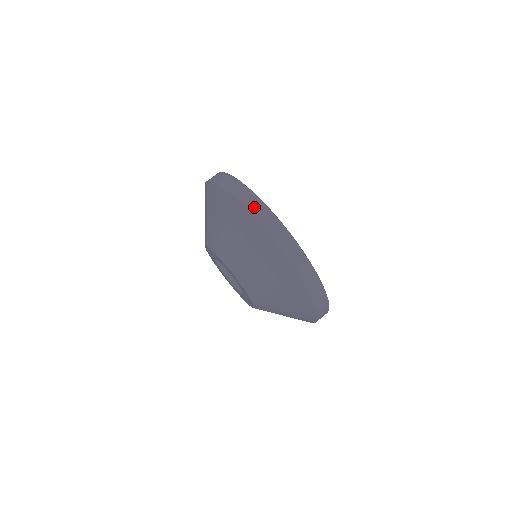
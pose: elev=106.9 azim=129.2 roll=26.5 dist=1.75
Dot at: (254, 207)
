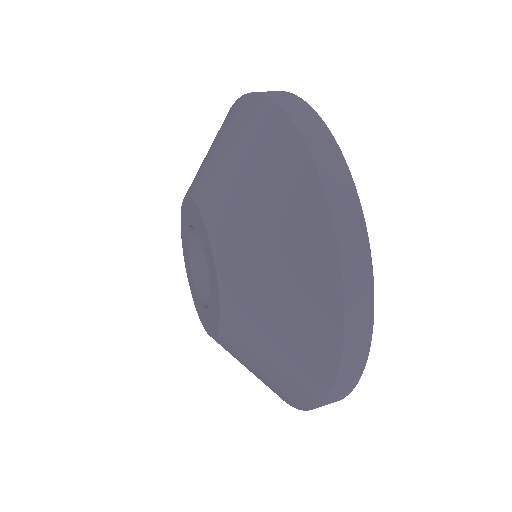
Dot at: occluded
